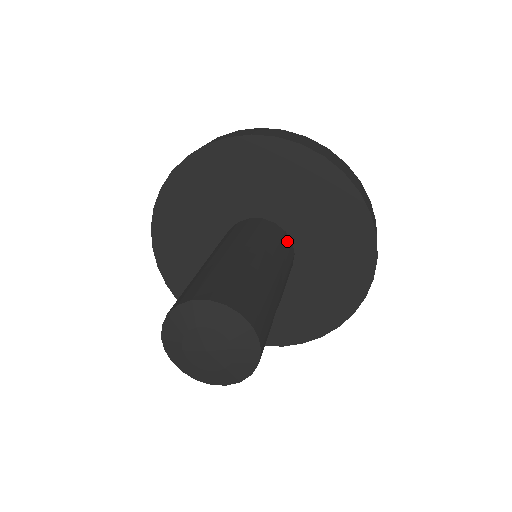
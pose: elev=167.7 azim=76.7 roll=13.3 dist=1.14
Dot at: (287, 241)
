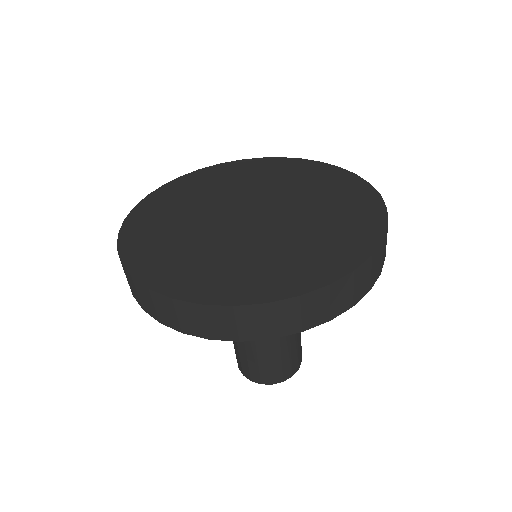
Dot at: occluded
